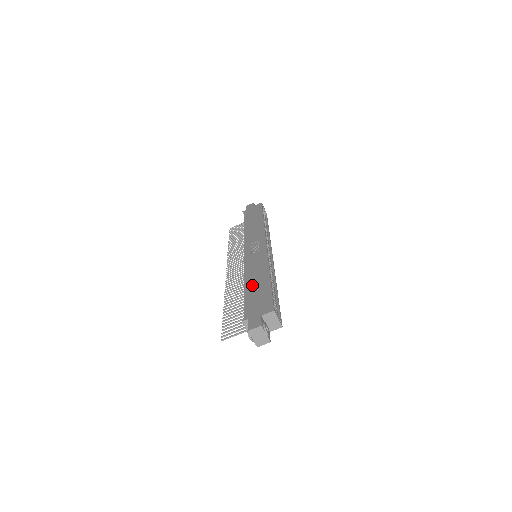
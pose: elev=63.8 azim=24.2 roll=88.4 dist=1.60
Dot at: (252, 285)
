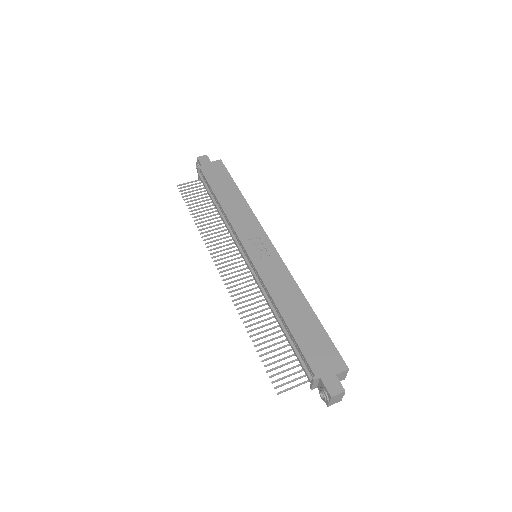
Dot at: (294, 319)
